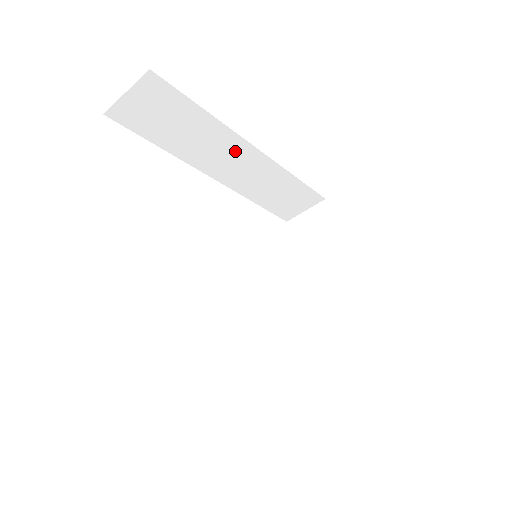
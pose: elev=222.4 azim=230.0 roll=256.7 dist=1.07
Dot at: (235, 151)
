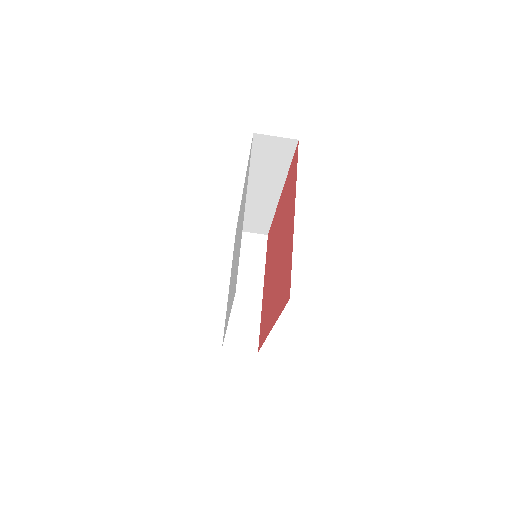
Dot at: (271, 189)
